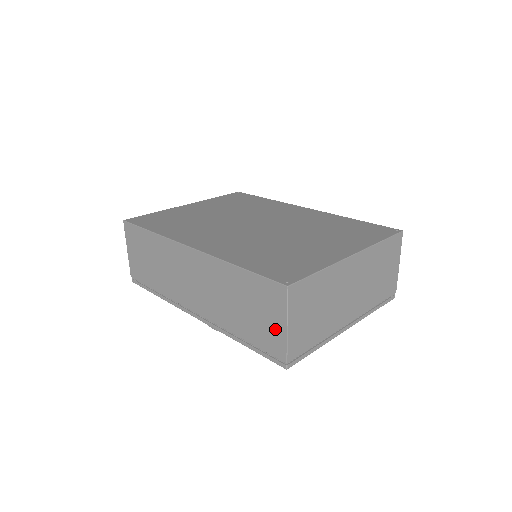
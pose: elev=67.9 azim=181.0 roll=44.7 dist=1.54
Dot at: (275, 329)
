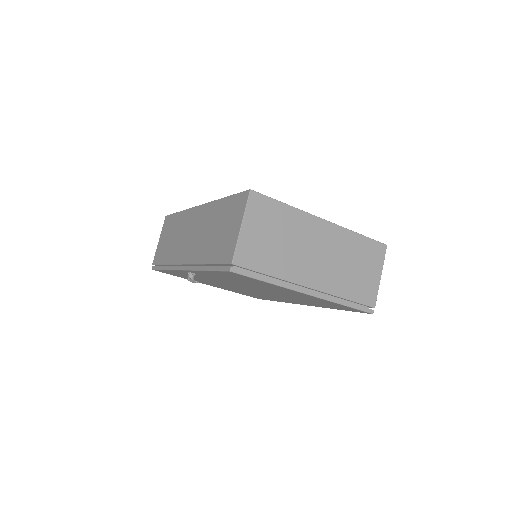
Dot at: (232, 235)
